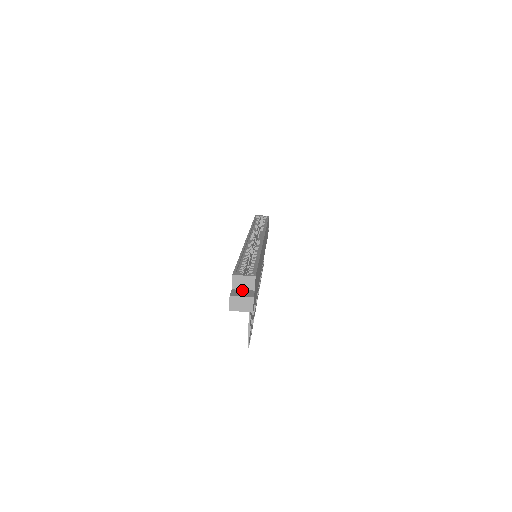
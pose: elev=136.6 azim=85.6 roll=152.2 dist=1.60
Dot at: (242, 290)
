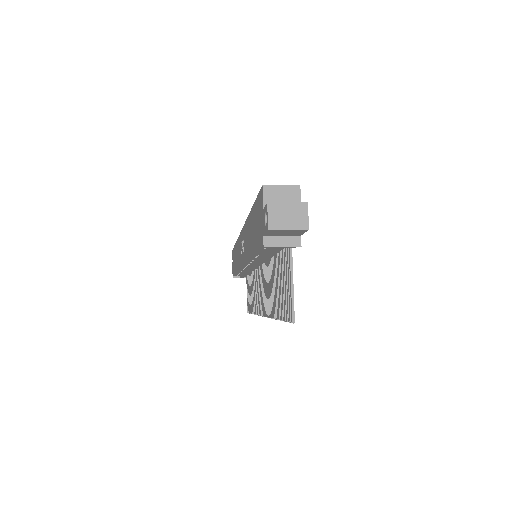
Dot at: occluded
